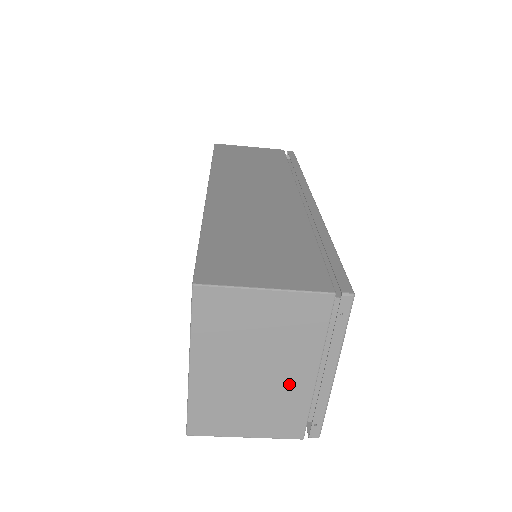
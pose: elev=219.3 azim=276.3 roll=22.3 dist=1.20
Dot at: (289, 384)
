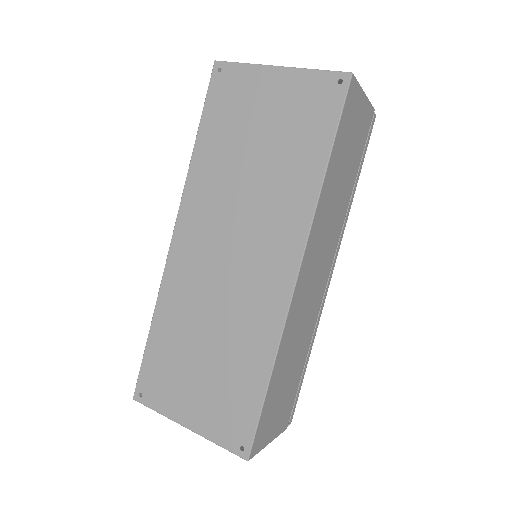
Dot at: occluded
